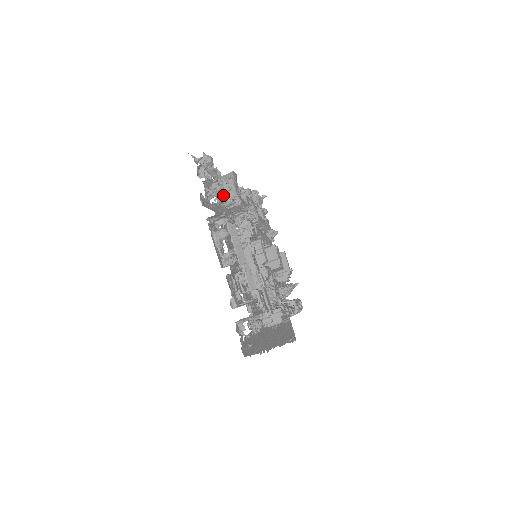
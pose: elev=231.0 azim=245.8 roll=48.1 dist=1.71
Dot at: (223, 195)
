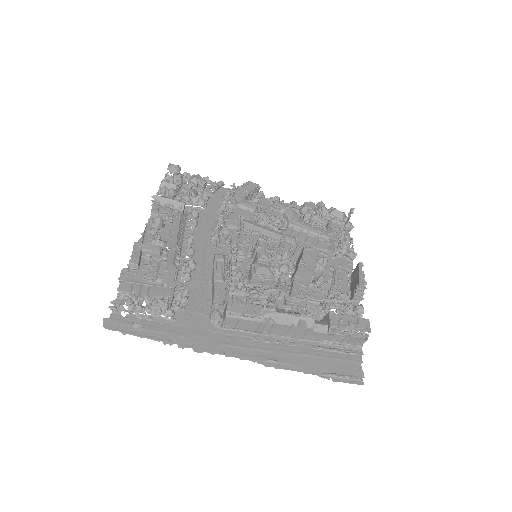
Dot at: (187, 193)
